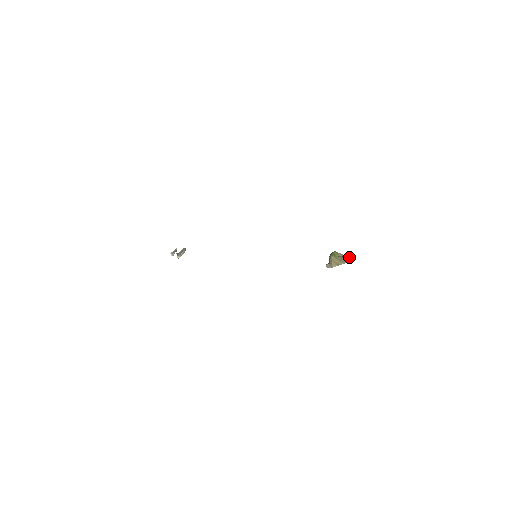
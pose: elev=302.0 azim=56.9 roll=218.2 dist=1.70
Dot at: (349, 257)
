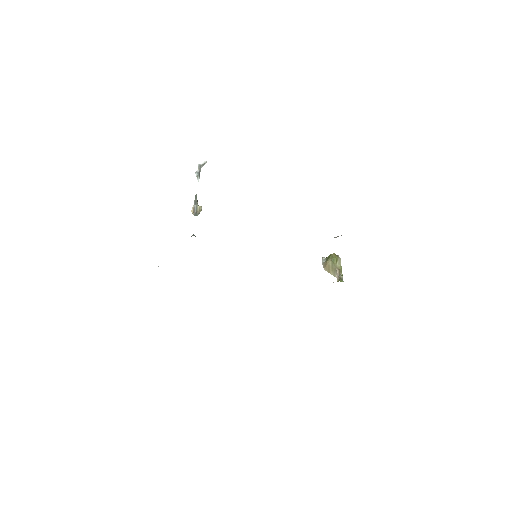
Dot at: (341, 274)
